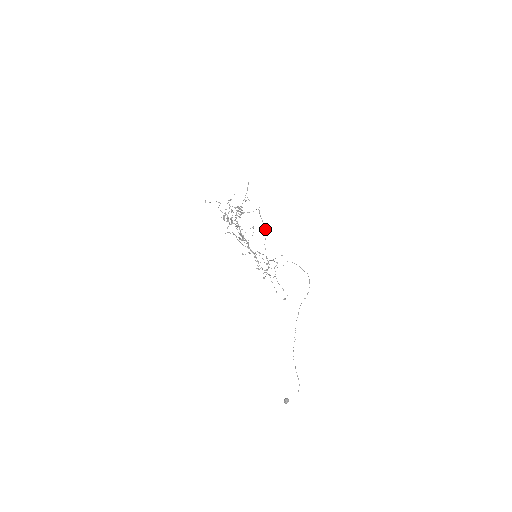
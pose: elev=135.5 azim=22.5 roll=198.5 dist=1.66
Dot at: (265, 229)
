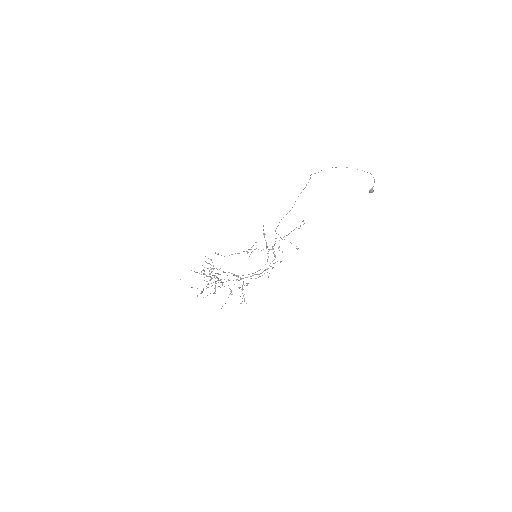
Dot at: occluded
